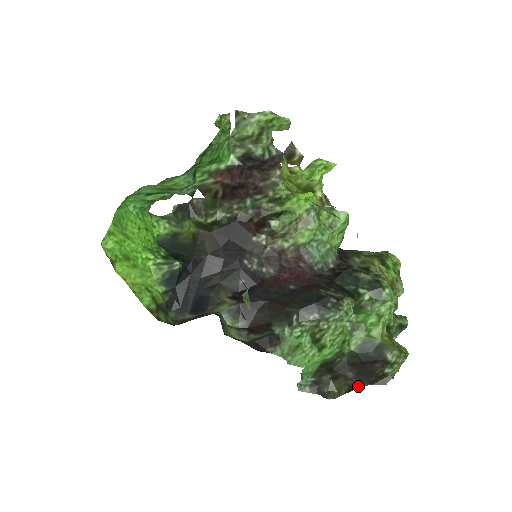
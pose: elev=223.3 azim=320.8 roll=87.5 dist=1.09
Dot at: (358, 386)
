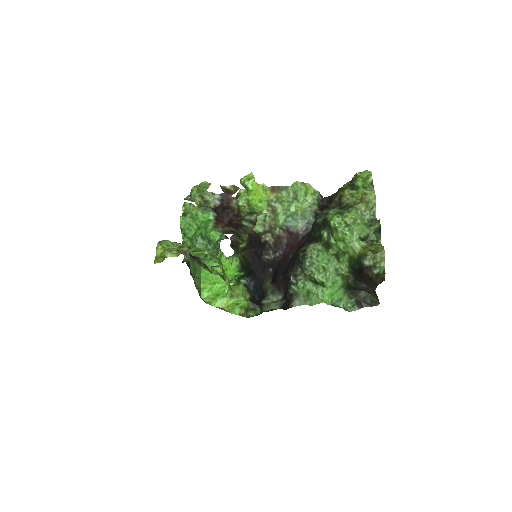
Dot at: (374, 290)
